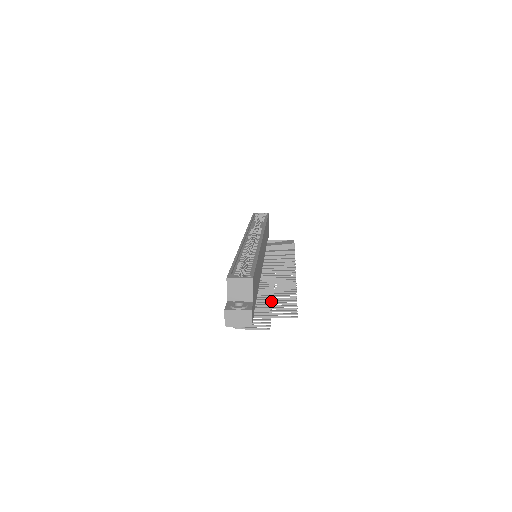
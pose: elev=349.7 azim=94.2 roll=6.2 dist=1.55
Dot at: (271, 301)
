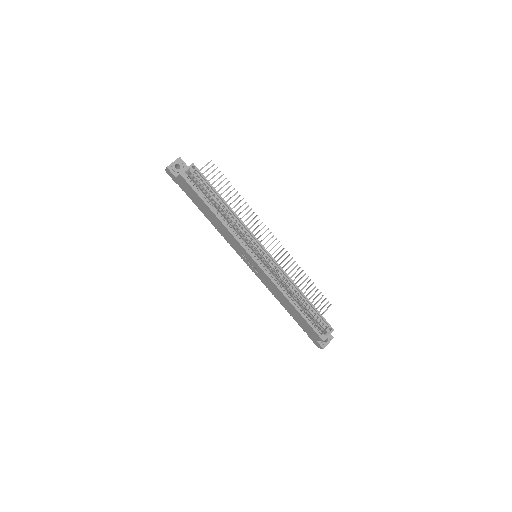
Dot at: occluded
